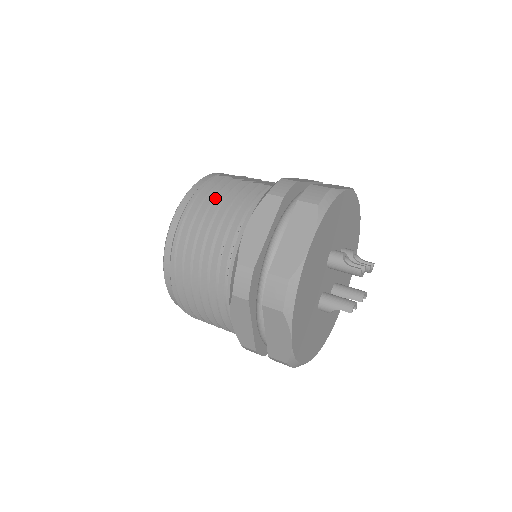
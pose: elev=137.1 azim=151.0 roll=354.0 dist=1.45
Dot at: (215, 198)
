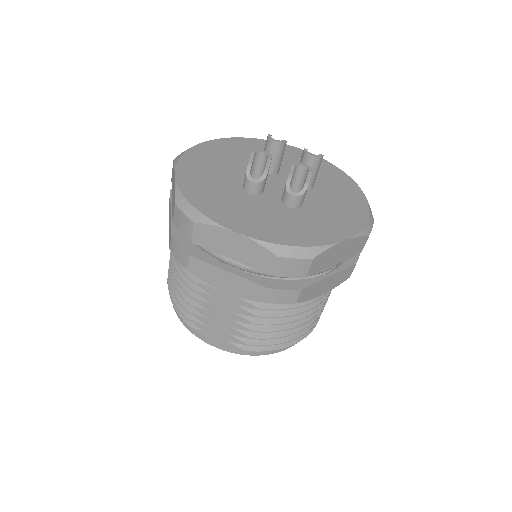
Dot at: occluded
